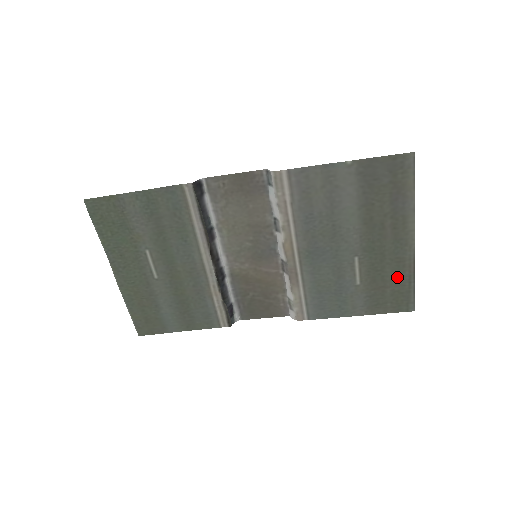
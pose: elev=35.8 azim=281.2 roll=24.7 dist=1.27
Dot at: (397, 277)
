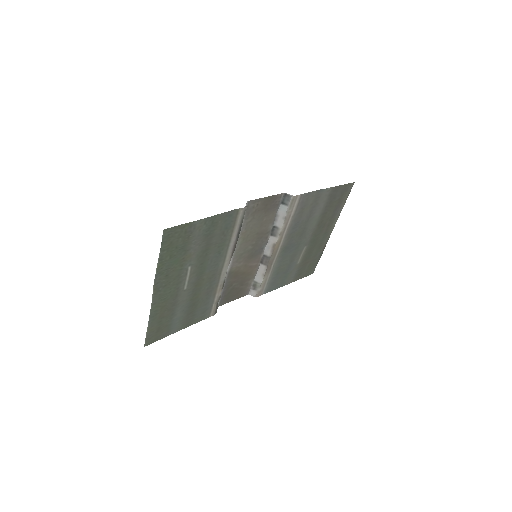
Dot at: (316, 255)
